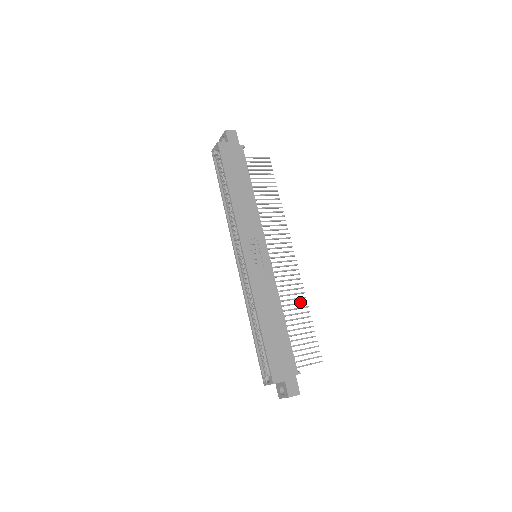
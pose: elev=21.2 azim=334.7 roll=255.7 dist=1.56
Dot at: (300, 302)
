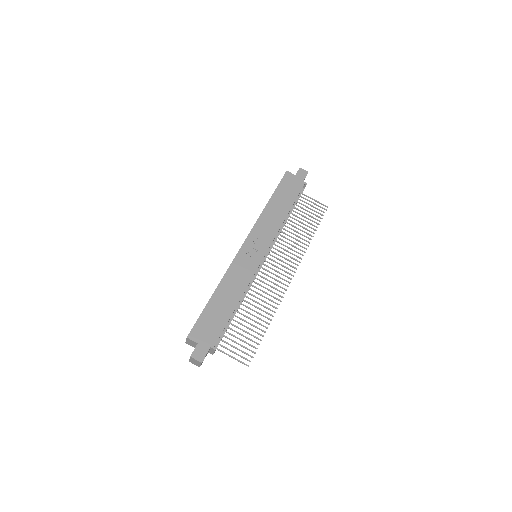
Dot at: occluded
